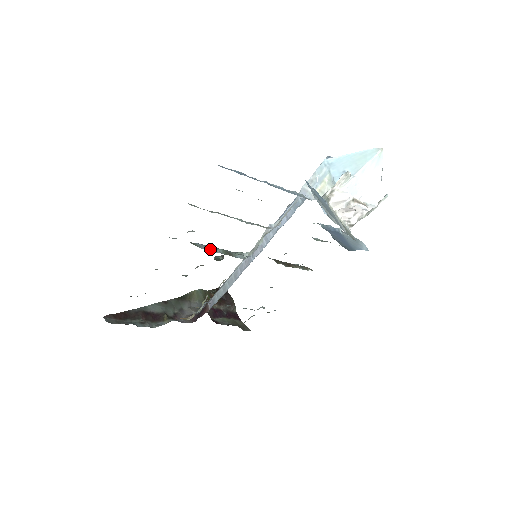
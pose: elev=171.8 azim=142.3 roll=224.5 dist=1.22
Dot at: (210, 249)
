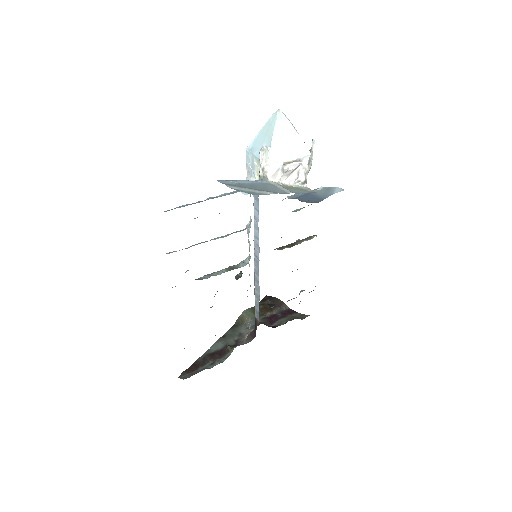
Dot at: (214, 275)
